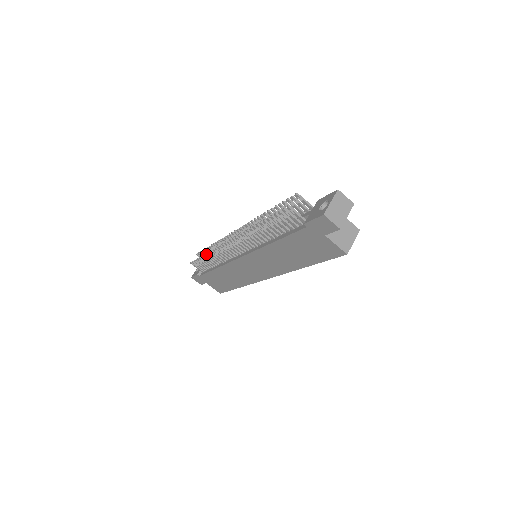
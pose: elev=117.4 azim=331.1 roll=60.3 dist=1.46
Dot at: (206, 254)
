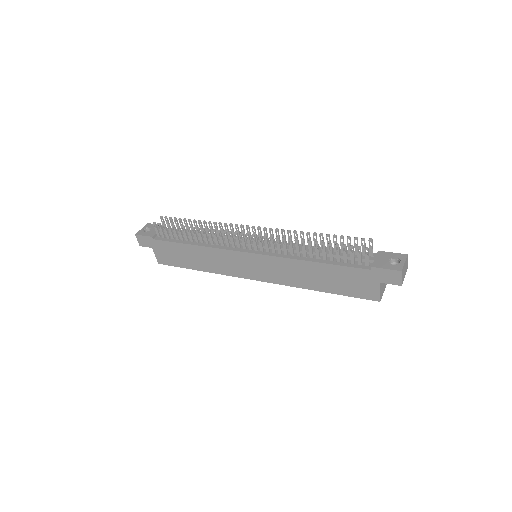
Dot at: (194, 228)
